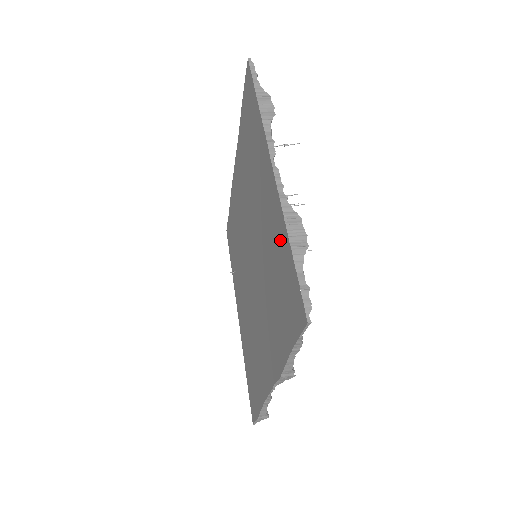
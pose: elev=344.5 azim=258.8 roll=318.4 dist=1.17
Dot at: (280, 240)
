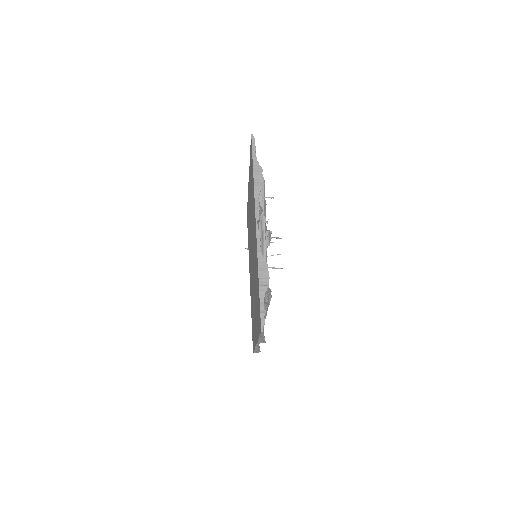
Dot at: (257, 274)
